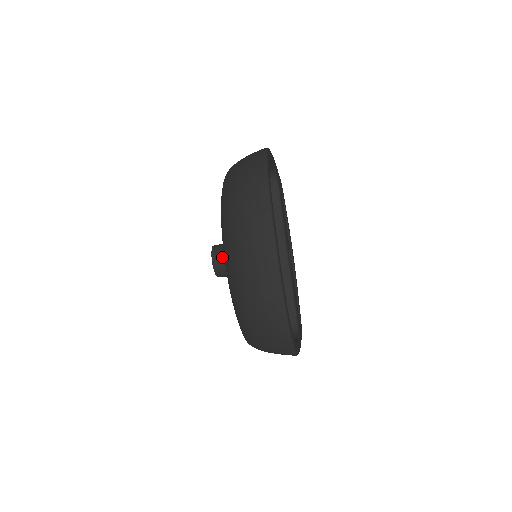
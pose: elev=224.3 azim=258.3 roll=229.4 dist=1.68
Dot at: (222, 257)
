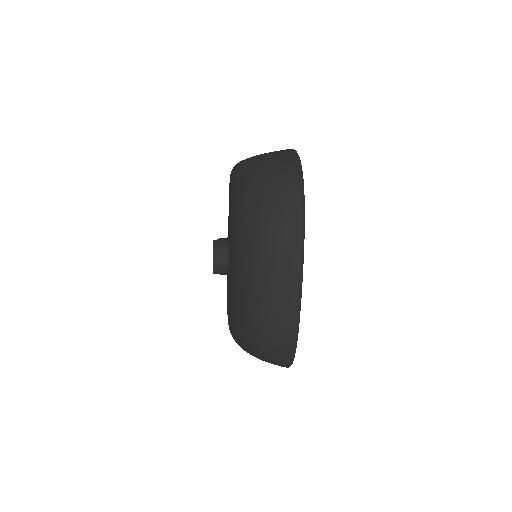
Dot at: (225, 259)
